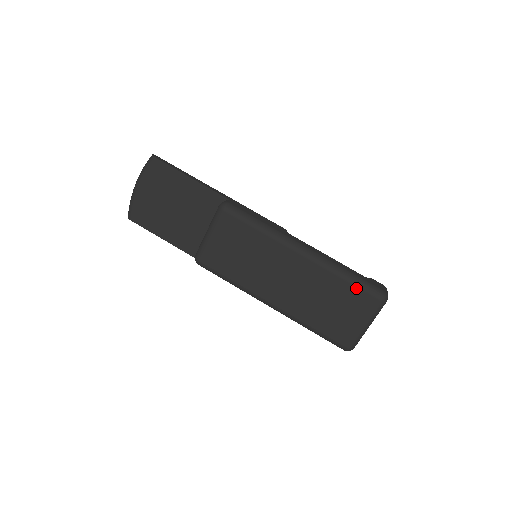
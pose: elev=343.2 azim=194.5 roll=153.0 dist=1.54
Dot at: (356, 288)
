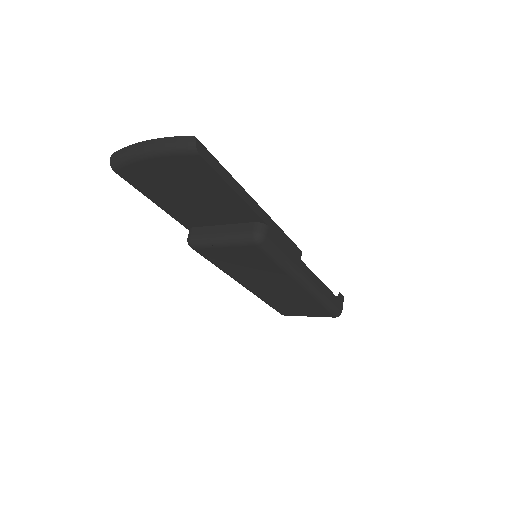
Dot at: (324, 310)
